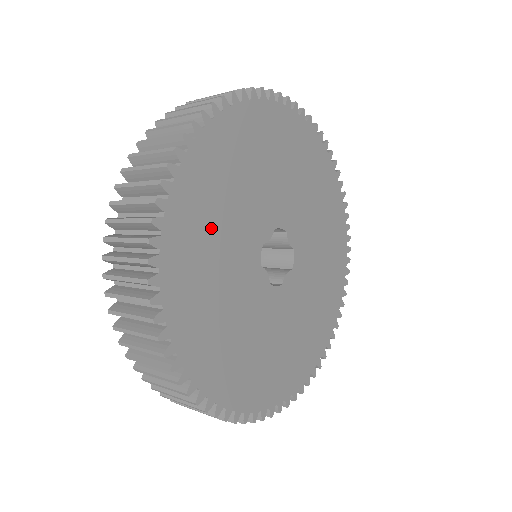
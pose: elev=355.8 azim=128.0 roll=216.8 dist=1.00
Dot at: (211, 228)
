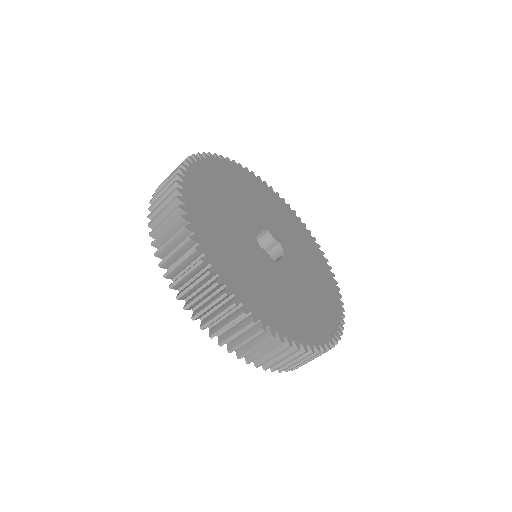
Dot at: (216, 218)
